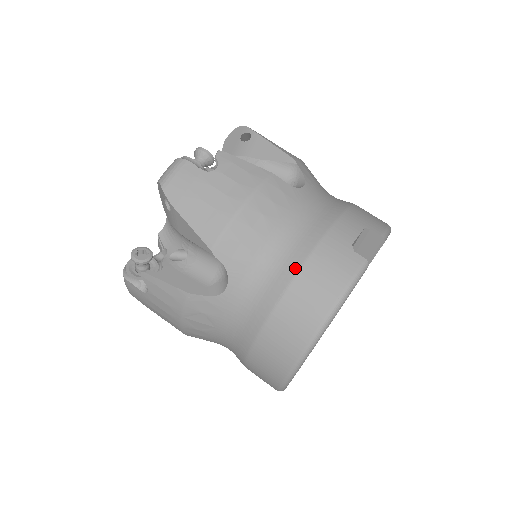
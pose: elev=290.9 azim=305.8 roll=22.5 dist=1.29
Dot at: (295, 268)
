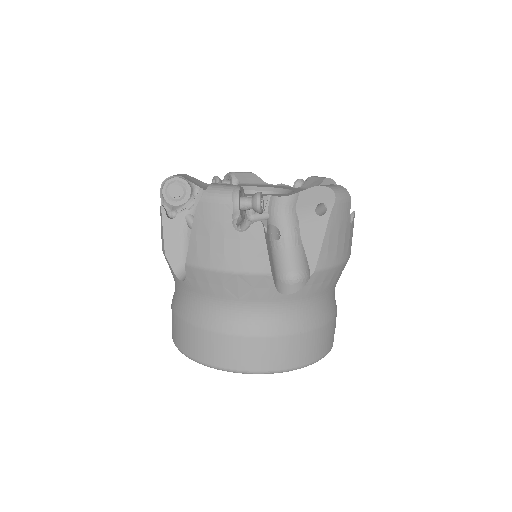
Dot at: (321, 323)
